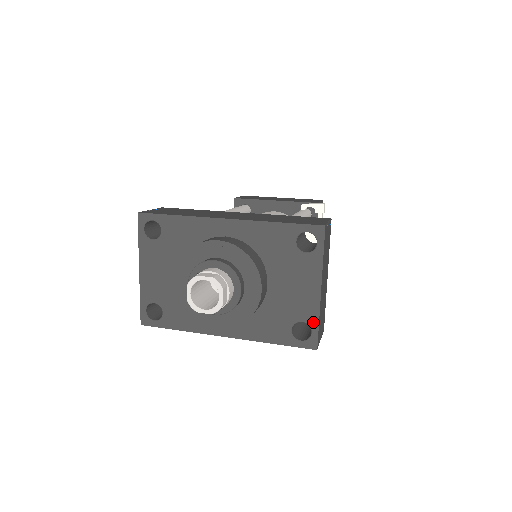
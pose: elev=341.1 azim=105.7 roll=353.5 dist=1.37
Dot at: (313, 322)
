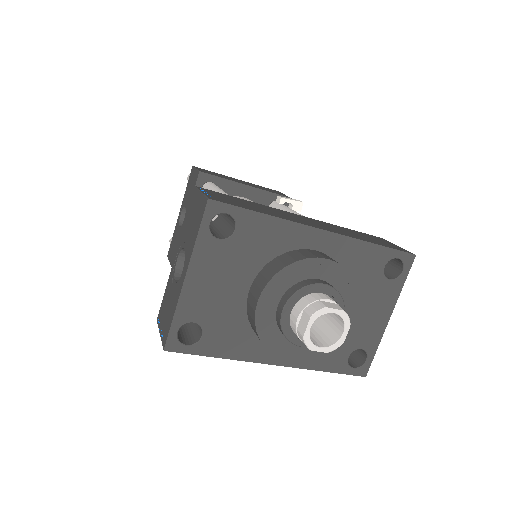
Dot at: (372, 349)
